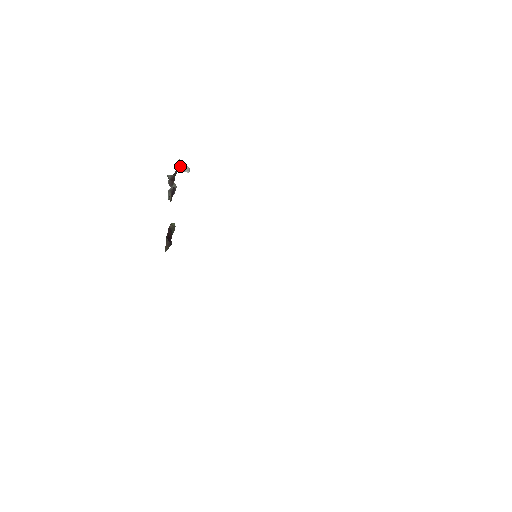
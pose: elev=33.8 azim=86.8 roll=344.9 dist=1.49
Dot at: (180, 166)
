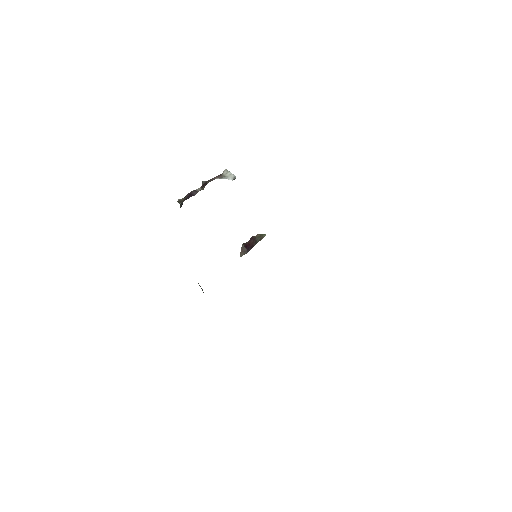
Dot at: (223, 174)
